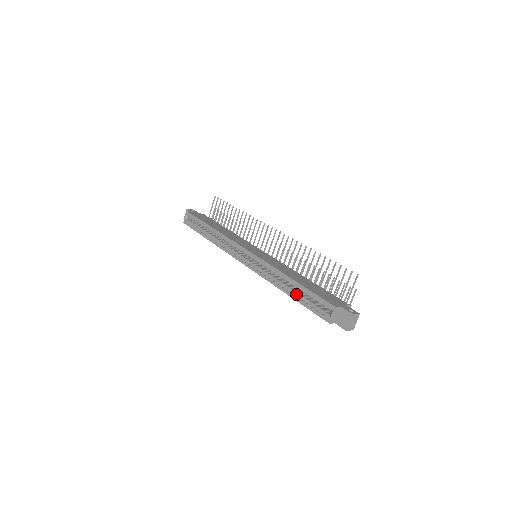
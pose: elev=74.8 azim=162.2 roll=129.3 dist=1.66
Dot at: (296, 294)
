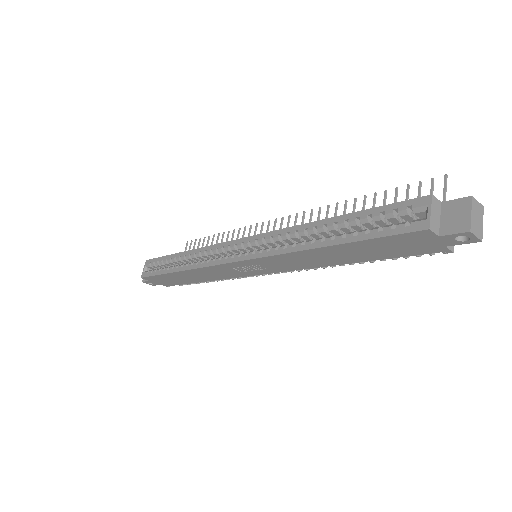
Dot at: (341, 234)
